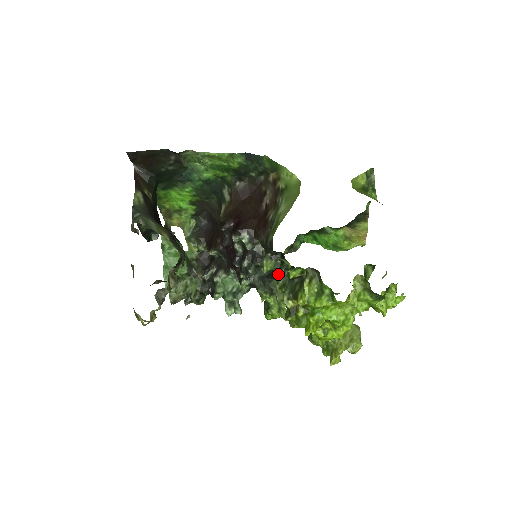
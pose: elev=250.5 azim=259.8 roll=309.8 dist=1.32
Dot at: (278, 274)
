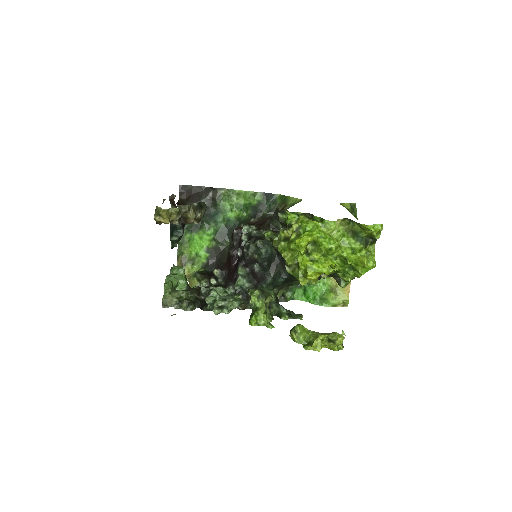
Dot at: occluded
